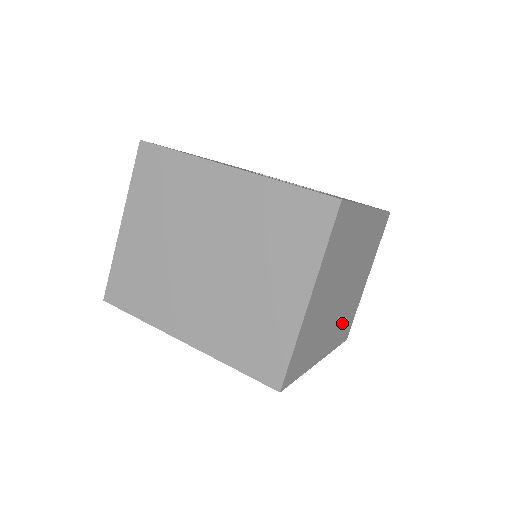
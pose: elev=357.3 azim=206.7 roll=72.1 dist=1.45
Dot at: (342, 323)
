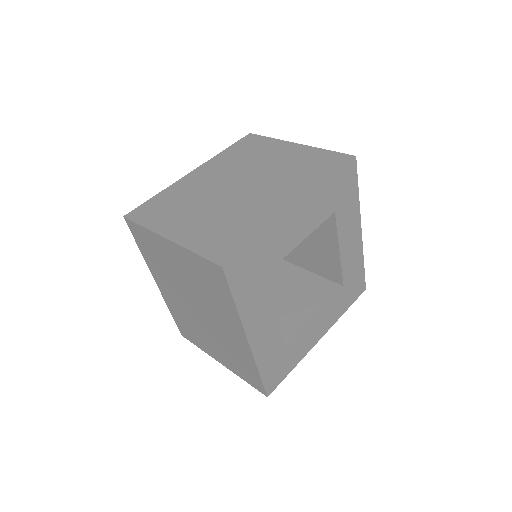
Dot at: occluded
